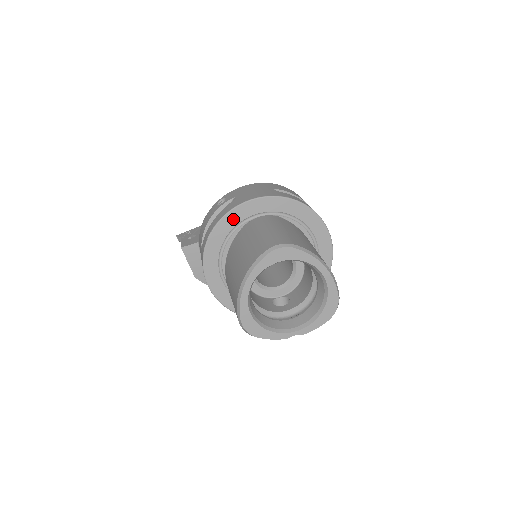
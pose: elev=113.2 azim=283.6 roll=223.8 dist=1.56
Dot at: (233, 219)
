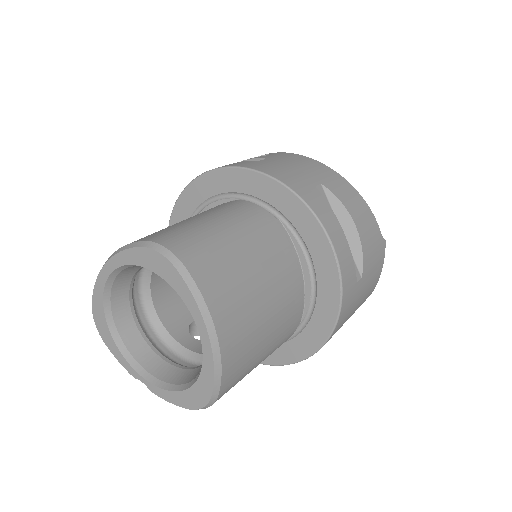
Dot at: (225, 181)
